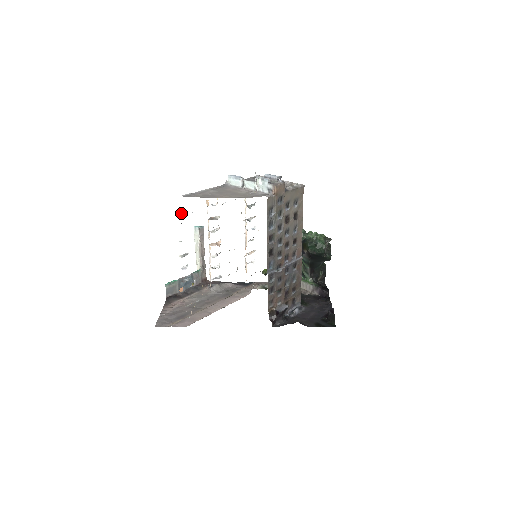
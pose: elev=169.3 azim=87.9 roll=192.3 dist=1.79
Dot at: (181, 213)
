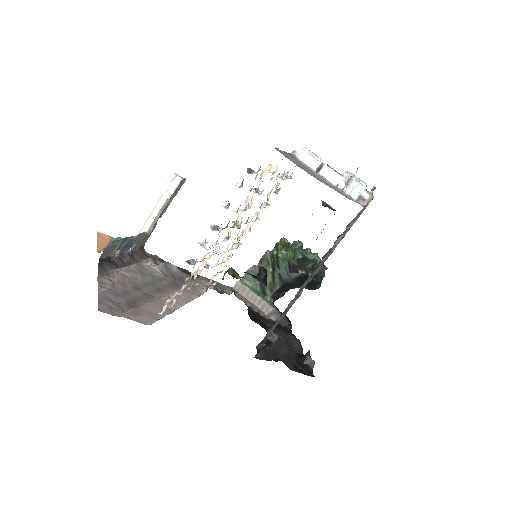
Dot at: (251, 169)
